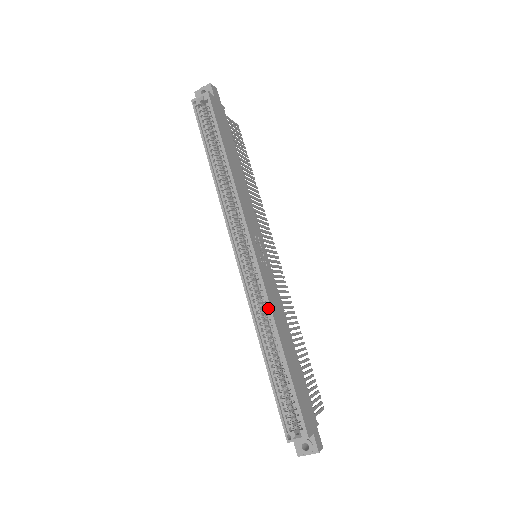
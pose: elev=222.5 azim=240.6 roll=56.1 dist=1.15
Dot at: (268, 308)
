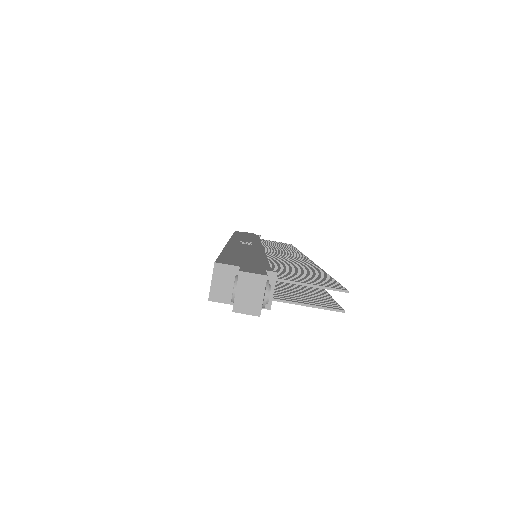
Dot at: occluded
